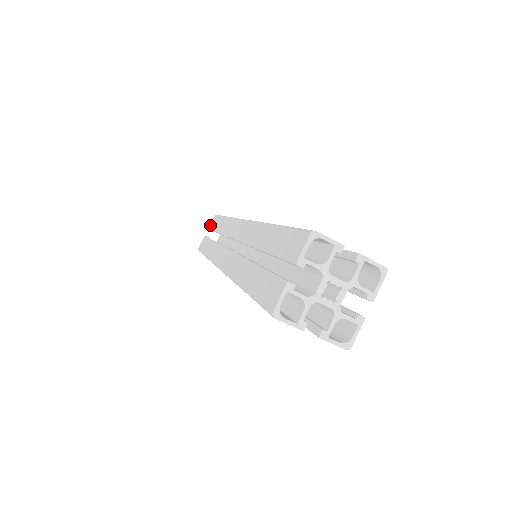
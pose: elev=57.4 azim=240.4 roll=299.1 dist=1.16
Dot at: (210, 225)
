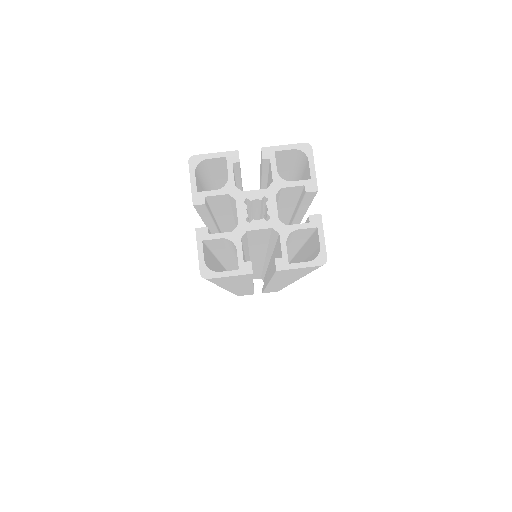
Dot at: occluded
